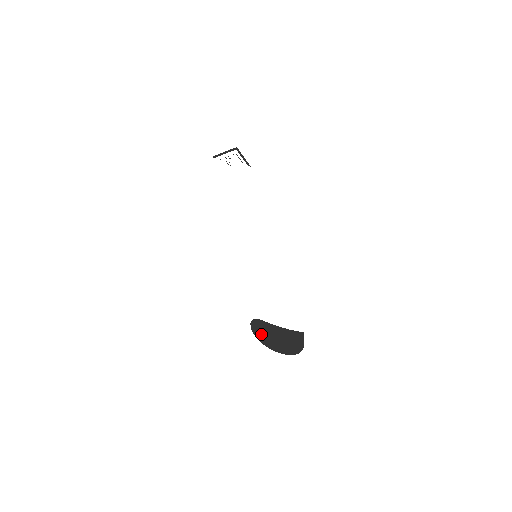
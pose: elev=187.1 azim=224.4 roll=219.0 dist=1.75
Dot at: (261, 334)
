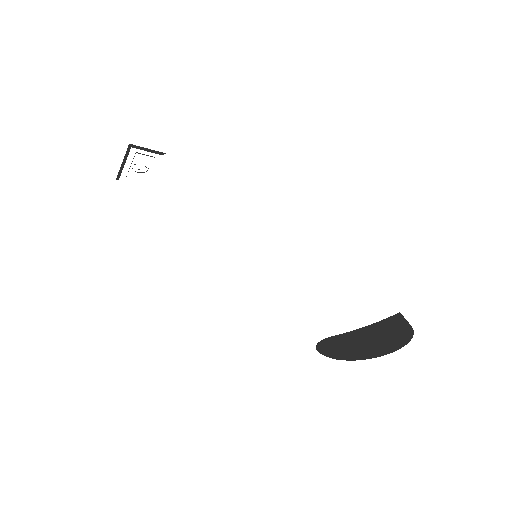
Dot at: (342, 352)
